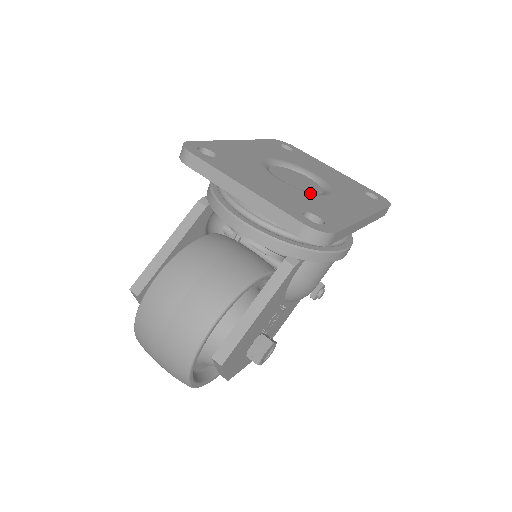
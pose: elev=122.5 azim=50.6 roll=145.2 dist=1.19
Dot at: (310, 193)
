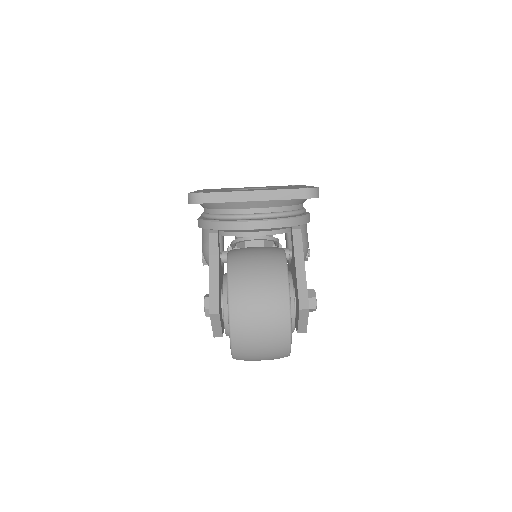
Dot at: occluded
